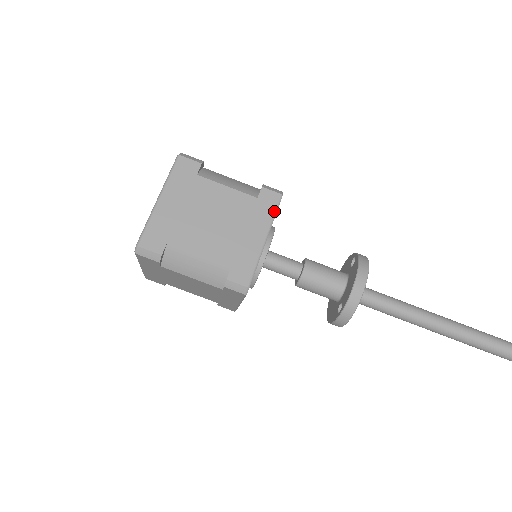
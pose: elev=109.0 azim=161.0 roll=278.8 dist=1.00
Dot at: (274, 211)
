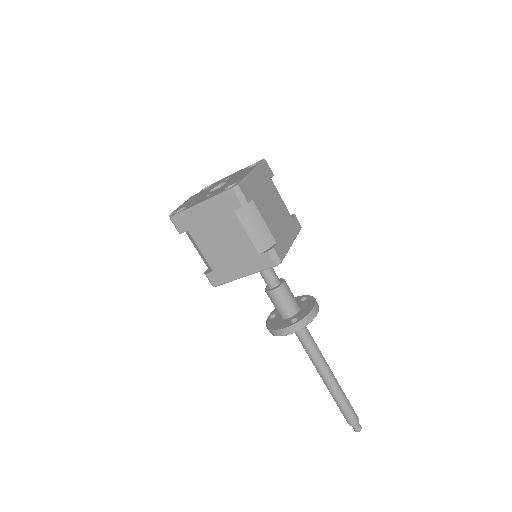
Dot at: (298, 232)
